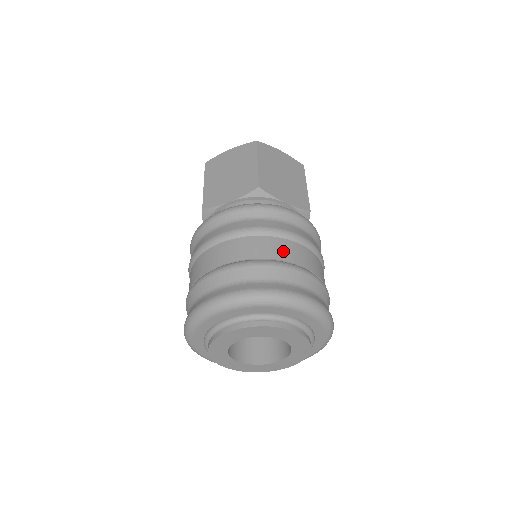
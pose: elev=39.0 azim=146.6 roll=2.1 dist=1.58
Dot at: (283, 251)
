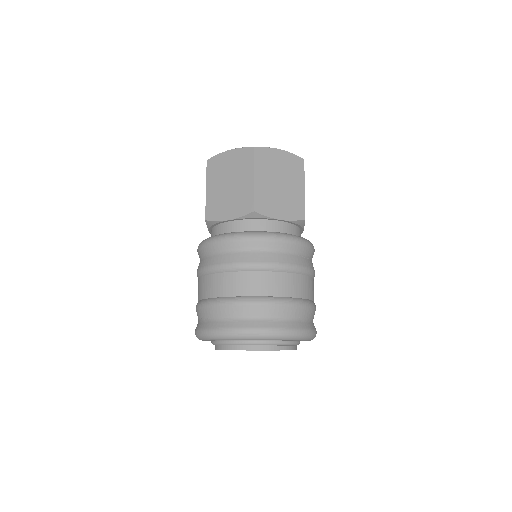
Dot at: (313, 292)
